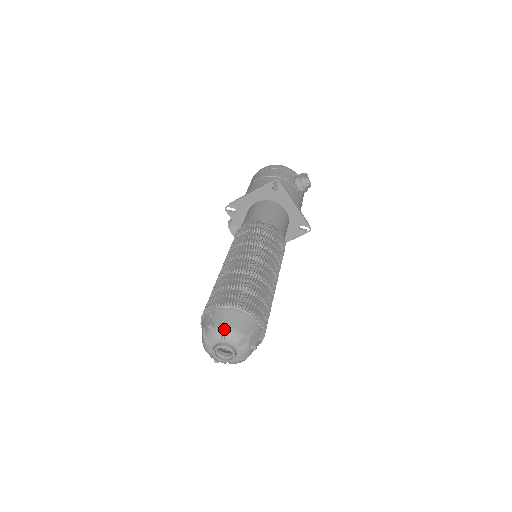
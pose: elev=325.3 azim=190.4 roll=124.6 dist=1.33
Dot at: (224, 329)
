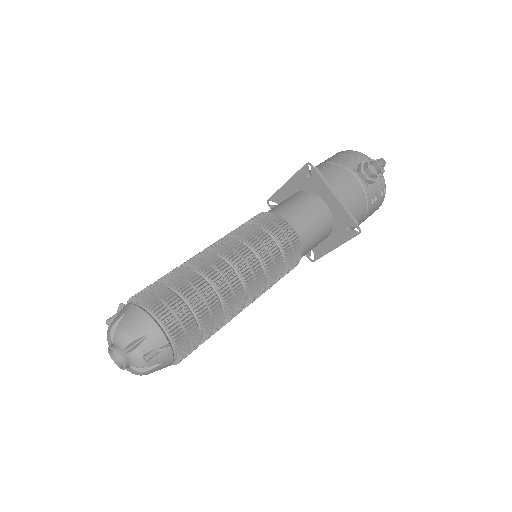
Dot at: (118, 328)
